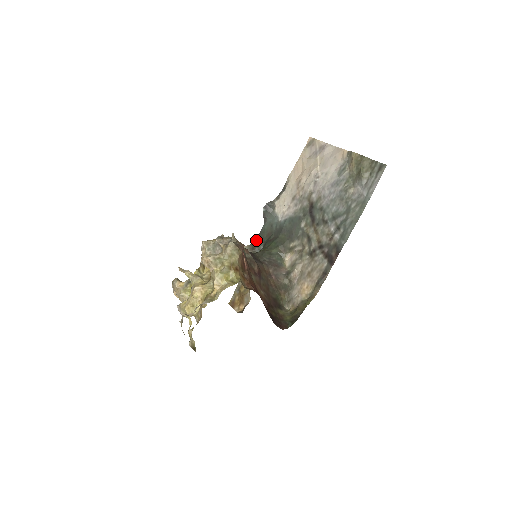
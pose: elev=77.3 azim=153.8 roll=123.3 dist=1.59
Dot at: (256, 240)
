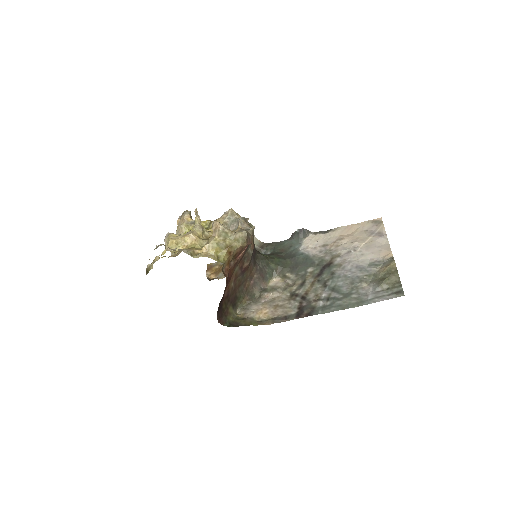
Dot at: (270, 244)
